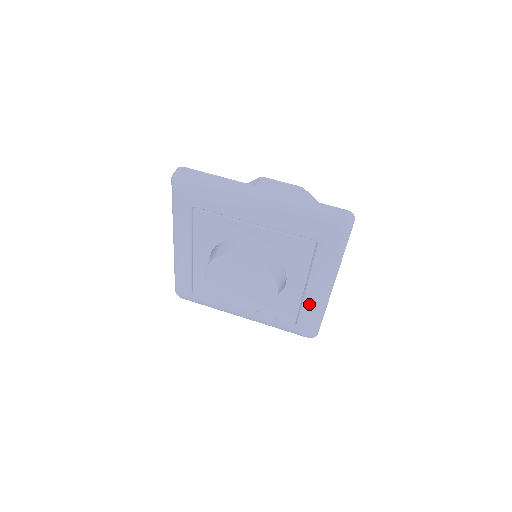
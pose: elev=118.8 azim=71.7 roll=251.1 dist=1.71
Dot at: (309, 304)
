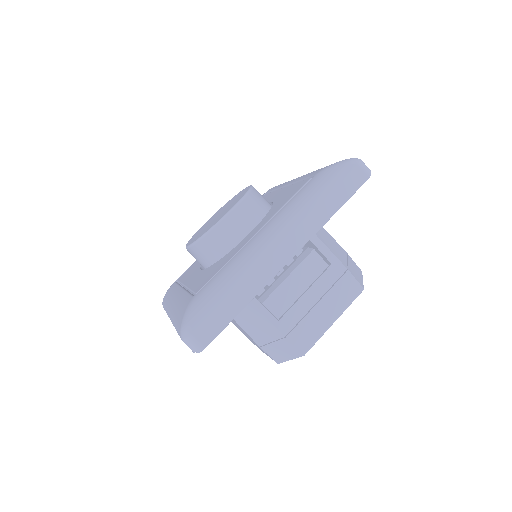
Dot at: (238, 257)
